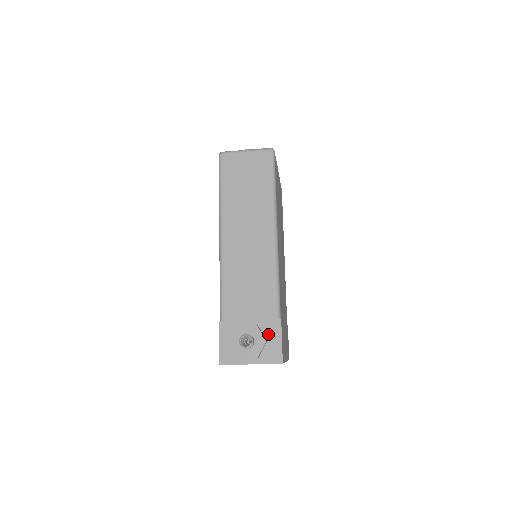
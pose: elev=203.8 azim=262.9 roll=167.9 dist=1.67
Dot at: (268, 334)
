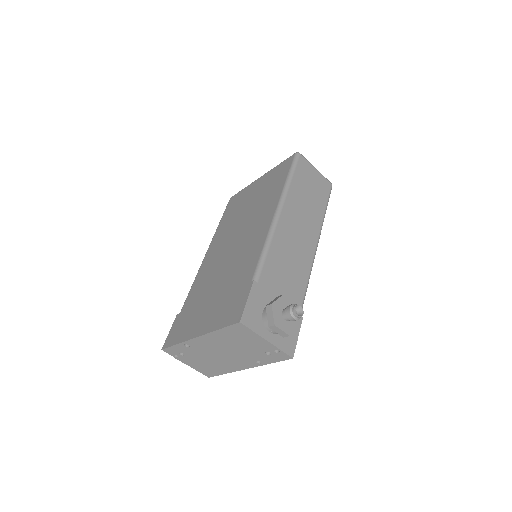
Dot at: occluded
